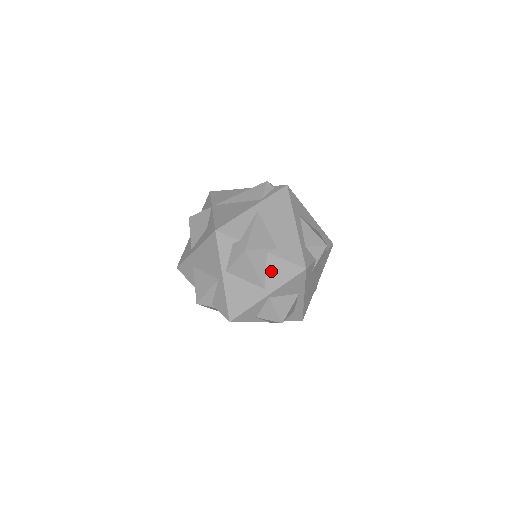
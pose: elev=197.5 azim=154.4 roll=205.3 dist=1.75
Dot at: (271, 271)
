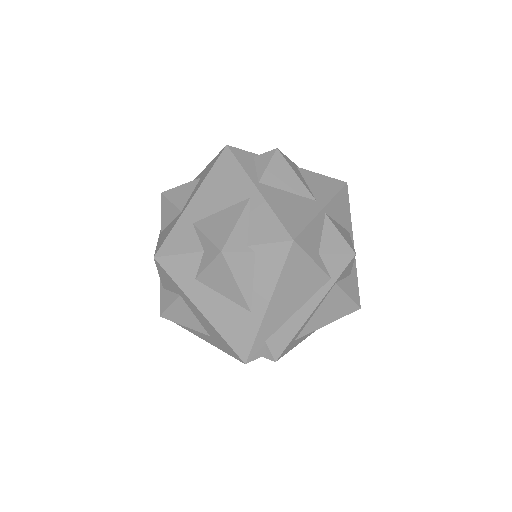
Dot at: (312, 183)
